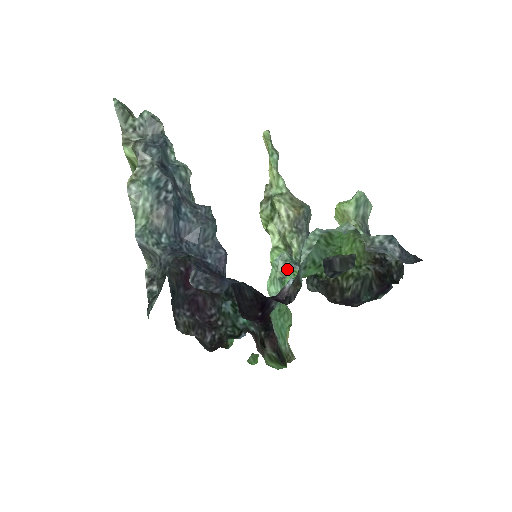
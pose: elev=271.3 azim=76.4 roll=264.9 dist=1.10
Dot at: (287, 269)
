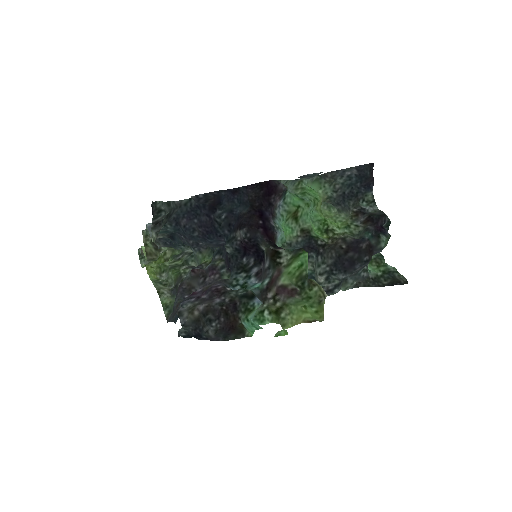
Dot at: (286, 249)
